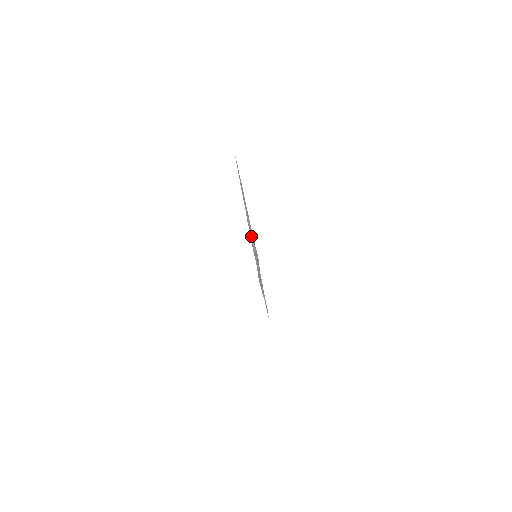
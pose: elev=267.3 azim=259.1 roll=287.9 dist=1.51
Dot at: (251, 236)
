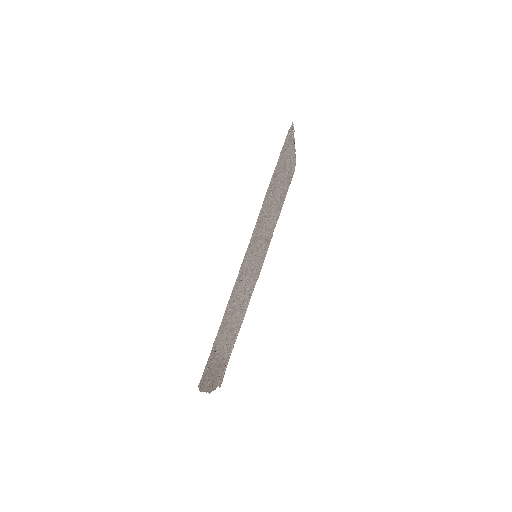
Dot at: (277, 195)
